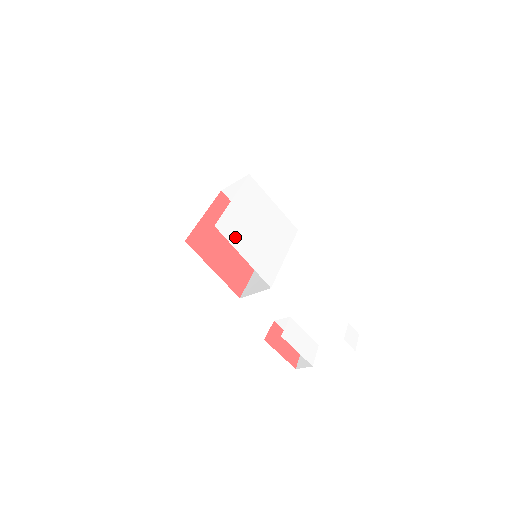
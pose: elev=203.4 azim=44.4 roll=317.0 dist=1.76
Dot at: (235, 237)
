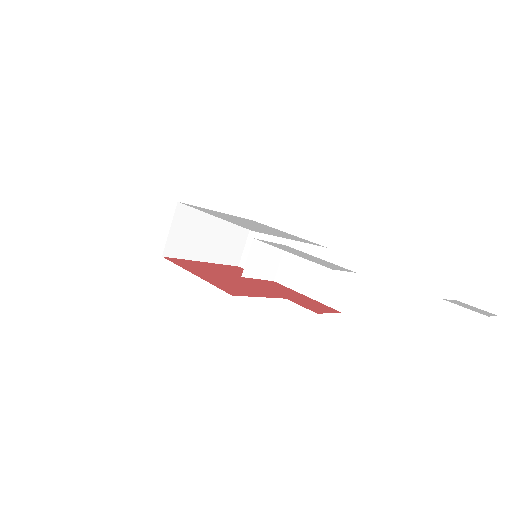
Dot at: occluded
